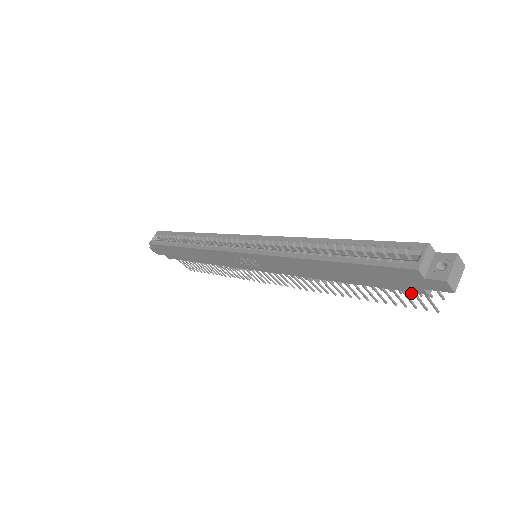
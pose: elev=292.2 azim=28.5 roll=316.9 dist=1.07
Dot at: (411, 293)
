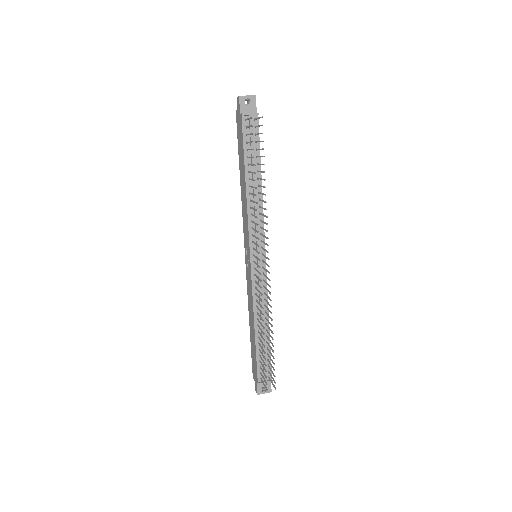
Dot at: (263, 141)
